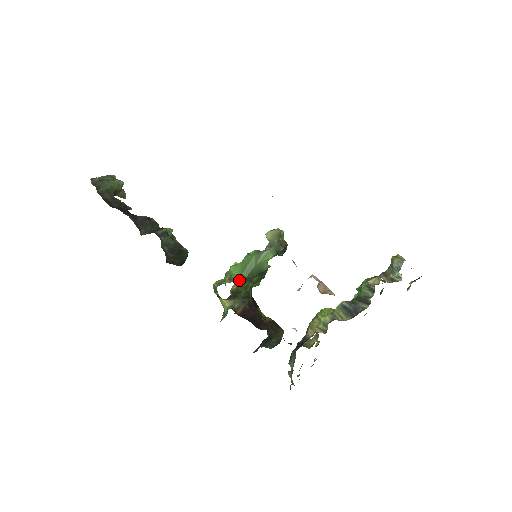
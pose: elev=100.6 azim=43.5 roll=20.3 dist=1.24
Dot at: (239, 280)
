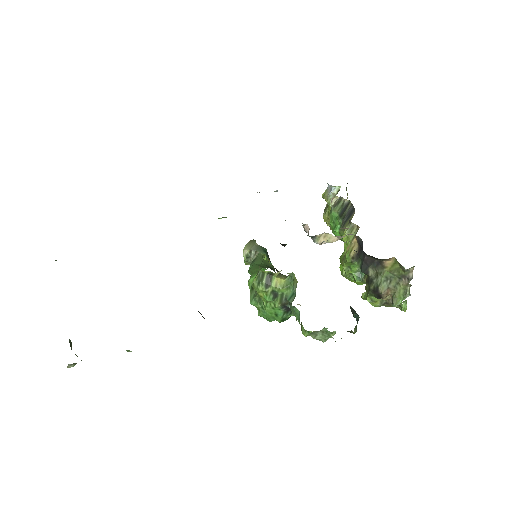
Dot at: occluded
